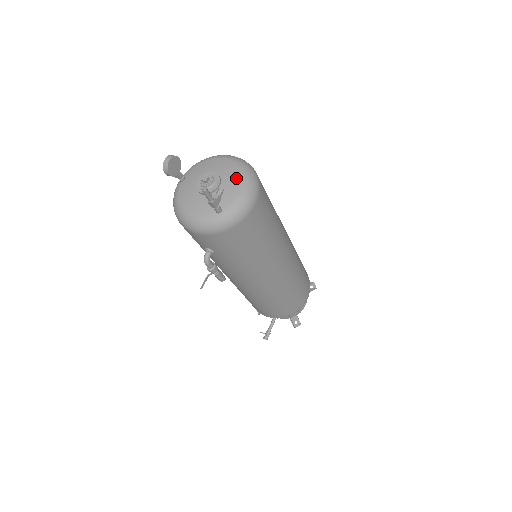
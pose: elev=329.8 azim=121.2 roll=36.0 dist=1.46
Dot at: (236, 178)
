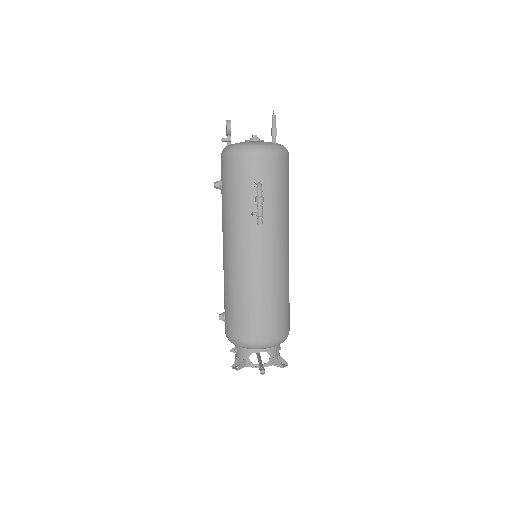
Dot at: occluded
